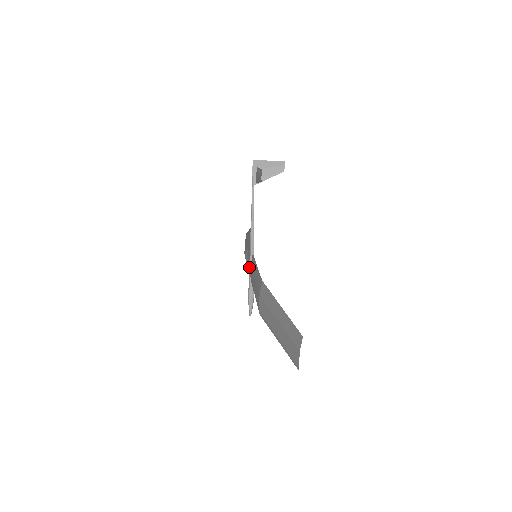
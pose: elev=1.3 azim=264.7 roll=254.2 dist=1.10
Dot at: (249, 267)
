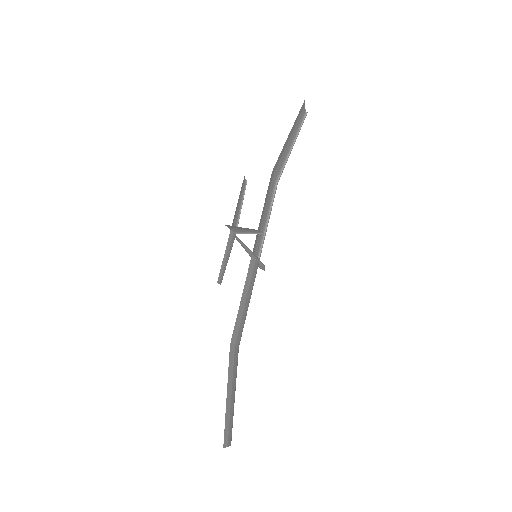
Dot at: occluded
